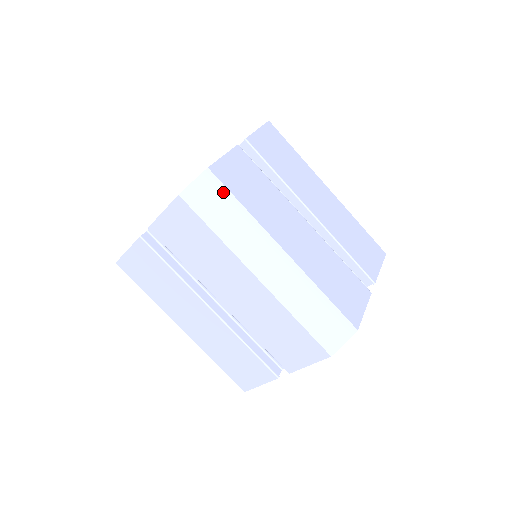
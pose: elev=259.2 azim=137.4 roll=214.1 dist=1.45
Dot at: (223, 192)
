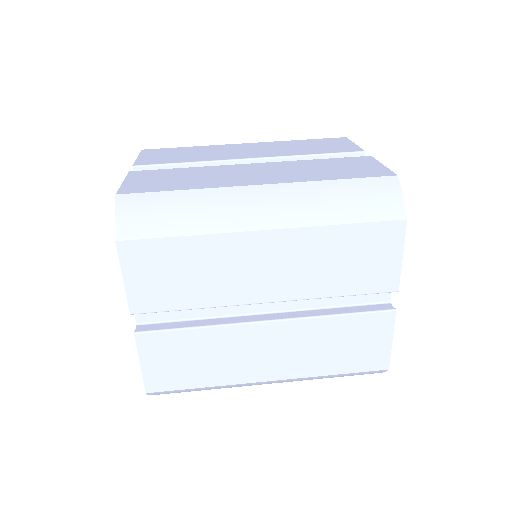
Dot at: (151, 198)
